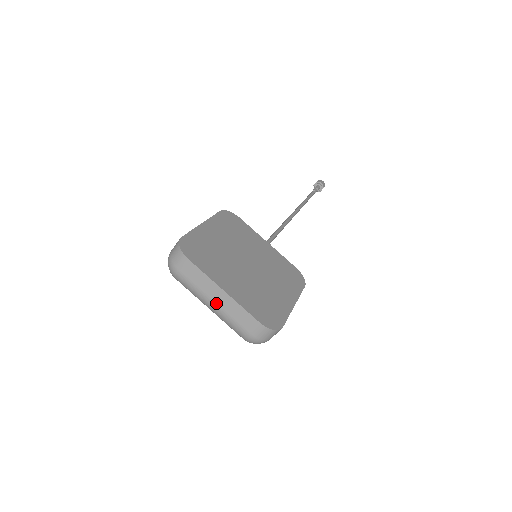
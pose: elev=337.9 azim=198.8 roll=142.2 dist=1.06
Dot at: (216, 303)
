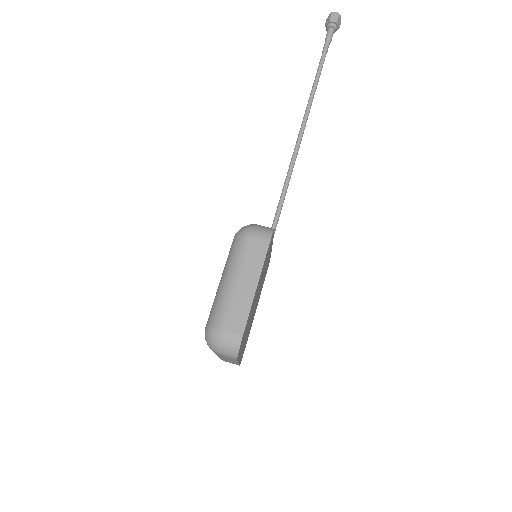
Dot at: occluded
